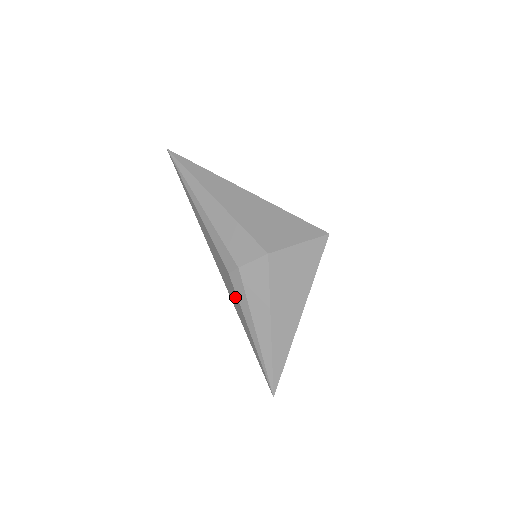
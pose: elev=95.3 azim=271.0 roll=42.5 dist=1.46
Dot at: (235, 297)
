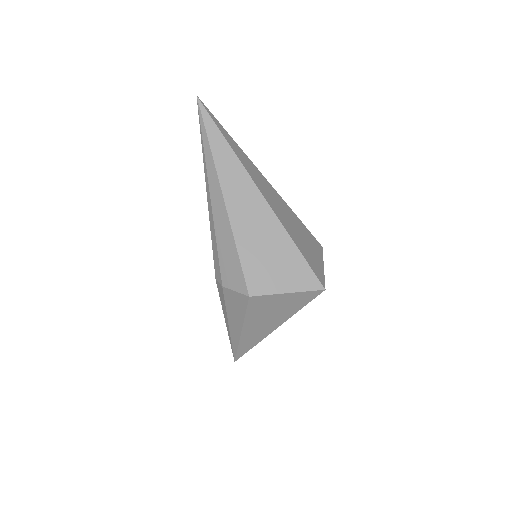
Dot at: occluded
